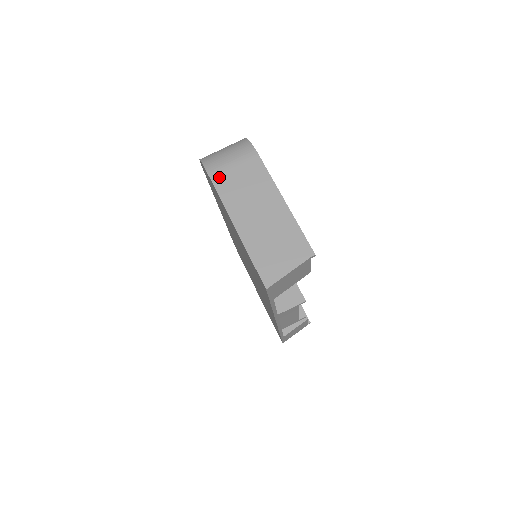
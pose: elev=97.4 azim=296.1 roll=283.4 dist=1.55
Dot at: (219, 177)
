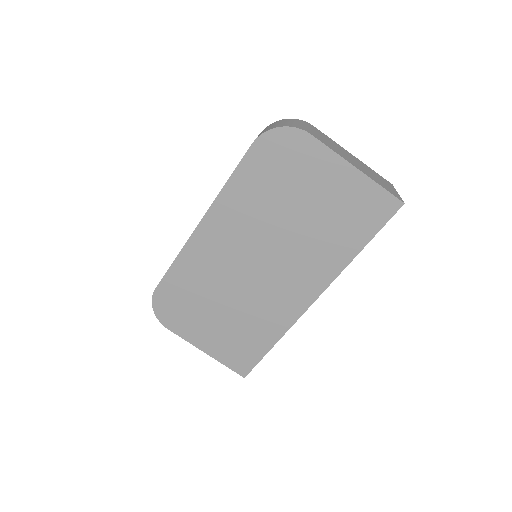
Dot at: (315, 135)
